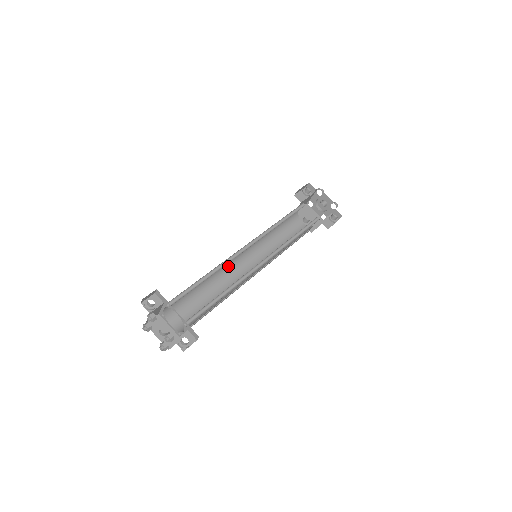
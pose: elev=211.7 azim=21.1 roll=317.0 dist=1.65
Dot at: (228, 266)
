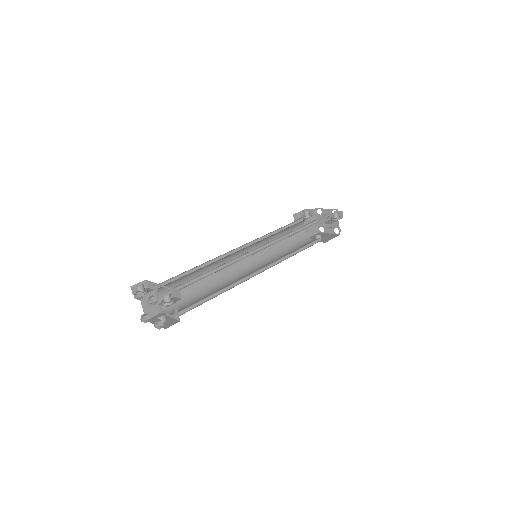
Dot at: (231, 272)
